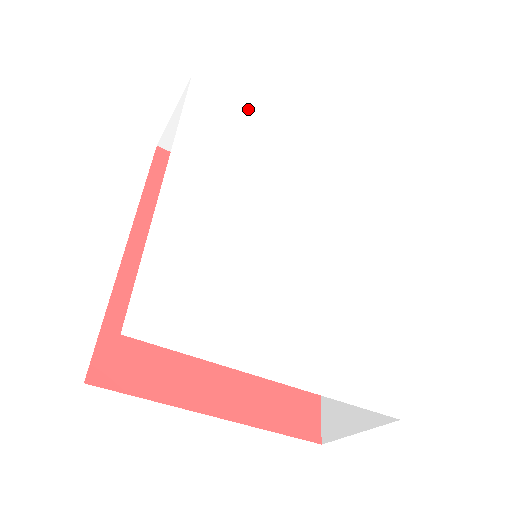
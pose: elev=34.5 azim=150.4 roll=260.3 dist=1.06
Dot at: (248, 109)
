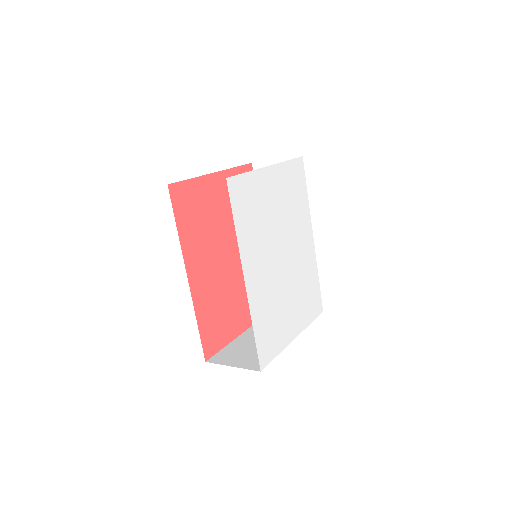
Dot at: (253, 175)
